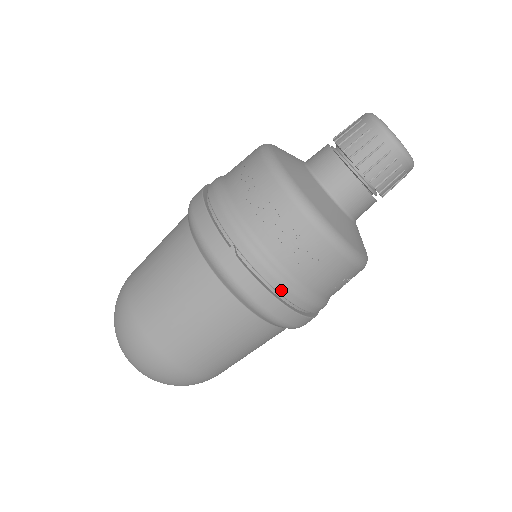
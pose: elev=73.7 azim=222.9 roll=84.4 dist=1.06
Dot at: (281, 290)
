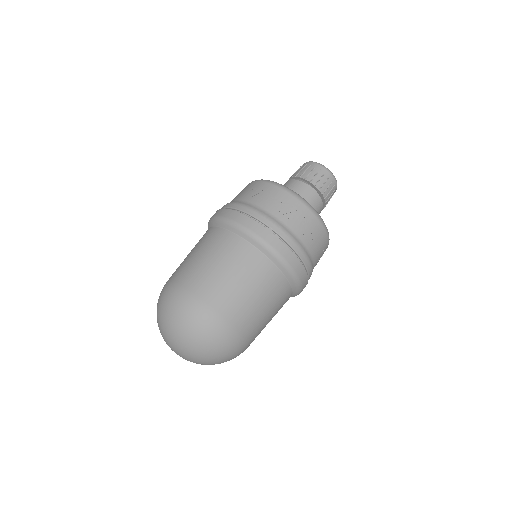
Dot at: (300, 253)
